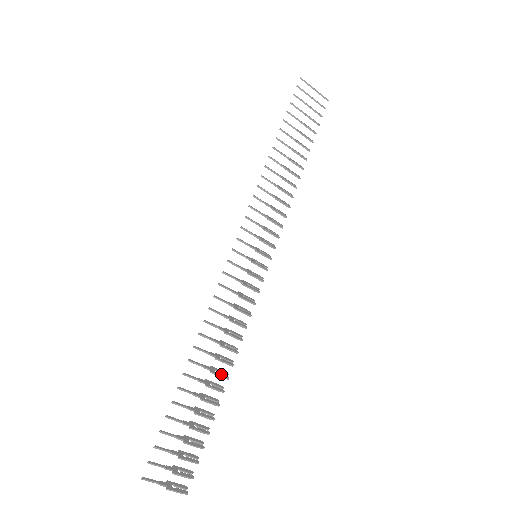
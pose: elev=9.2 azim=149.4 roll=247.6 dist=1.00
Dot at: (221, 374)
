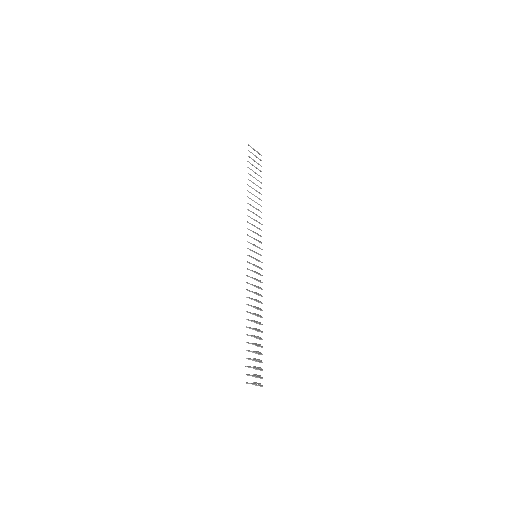
Dot at: (259, 323)
